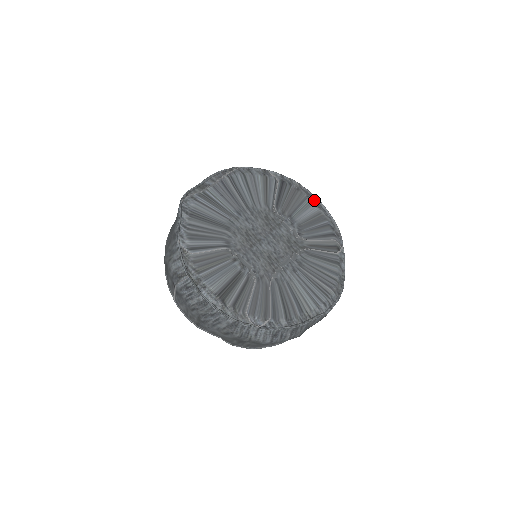
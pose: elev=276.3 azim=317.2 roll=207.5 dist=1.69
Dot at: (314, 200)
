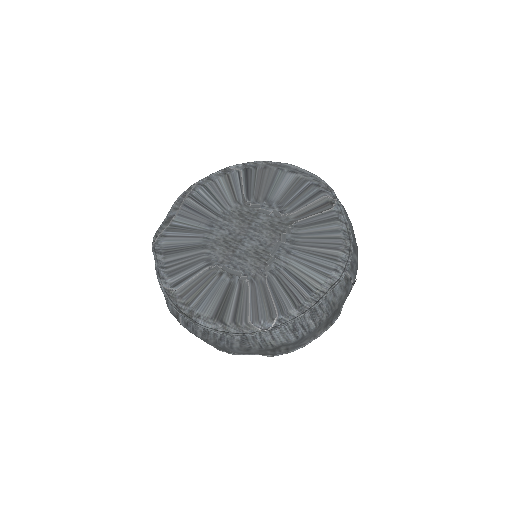
Dot at: (287, 168)
